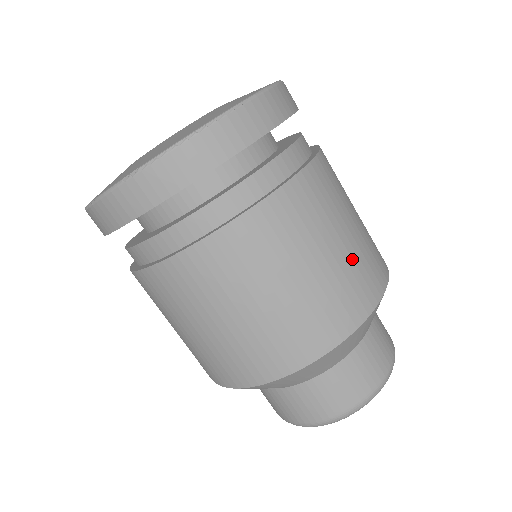
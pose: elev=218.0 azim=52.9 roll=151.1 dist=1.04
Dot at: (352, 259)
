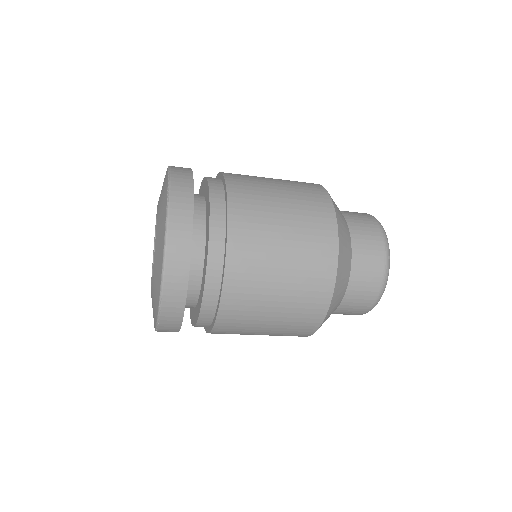
Dot at: (292, 302)
